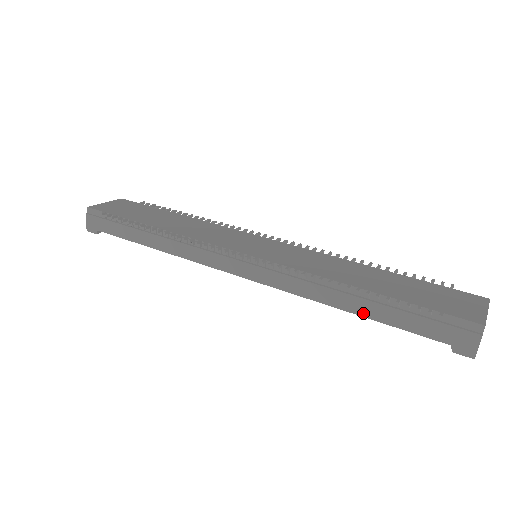
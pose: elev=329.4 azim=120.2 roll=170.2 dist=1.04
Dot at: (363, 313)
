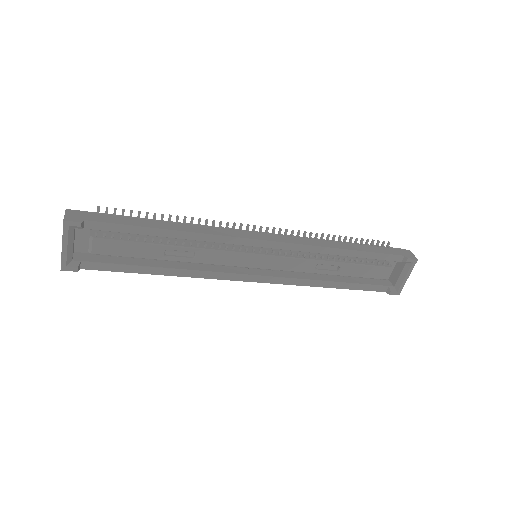
Dot at: (356, 249)
